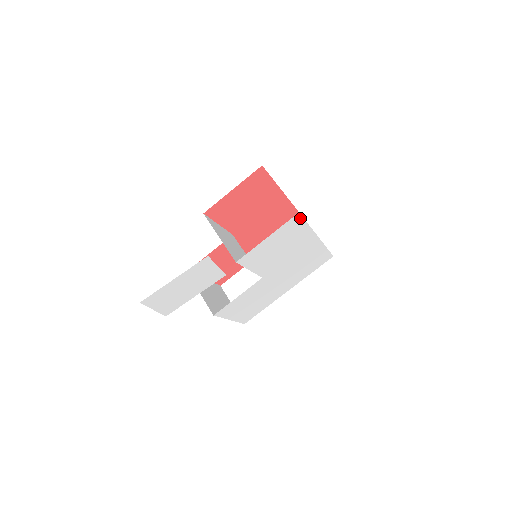
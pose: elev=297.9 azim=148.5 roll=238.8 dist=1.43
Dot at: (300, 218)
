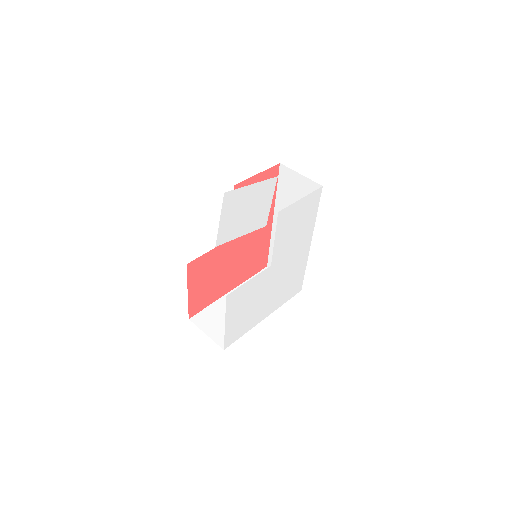
Dot at: (319, 196)
